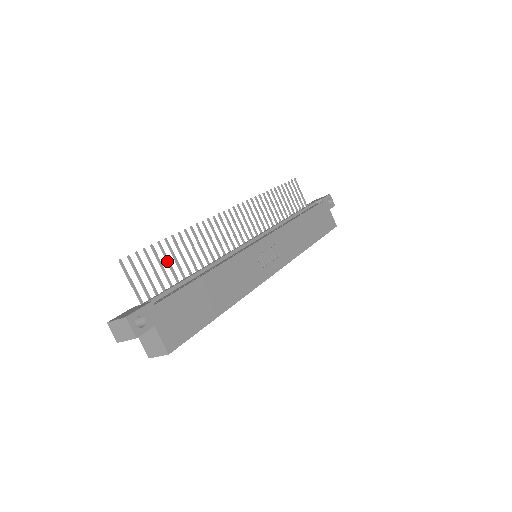
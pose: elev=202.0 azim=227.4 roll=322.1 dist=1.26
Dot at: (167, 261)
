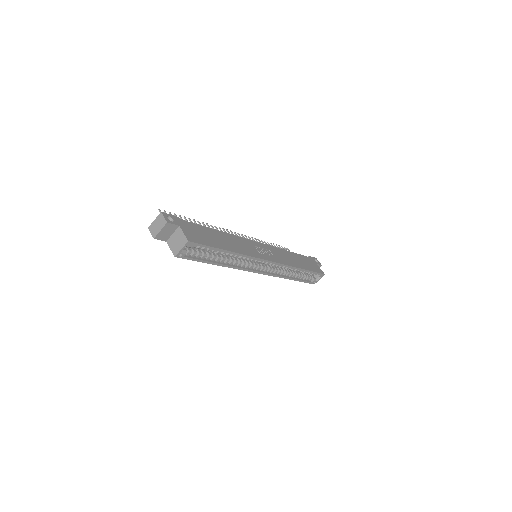
Dot at: occluded
